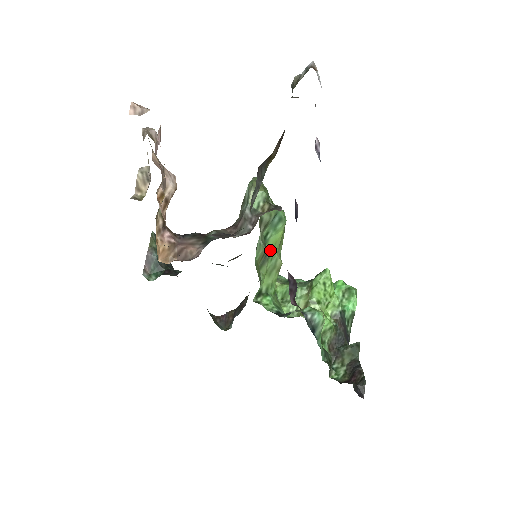
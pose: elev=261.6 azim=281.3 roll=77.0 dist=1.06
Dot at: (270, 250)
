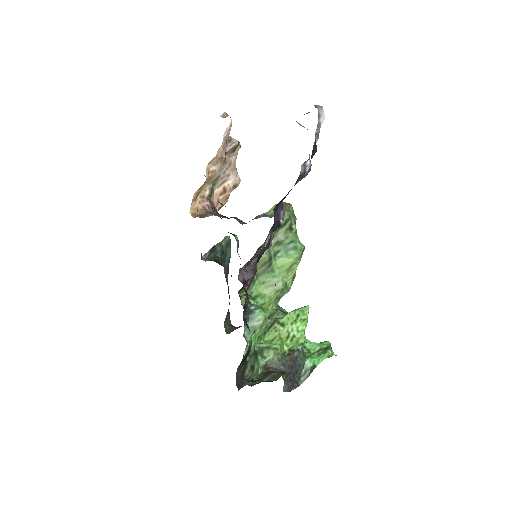
Dot at: (275, 267)
